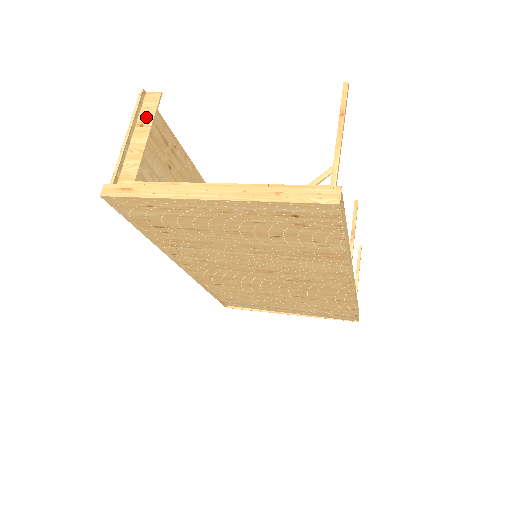
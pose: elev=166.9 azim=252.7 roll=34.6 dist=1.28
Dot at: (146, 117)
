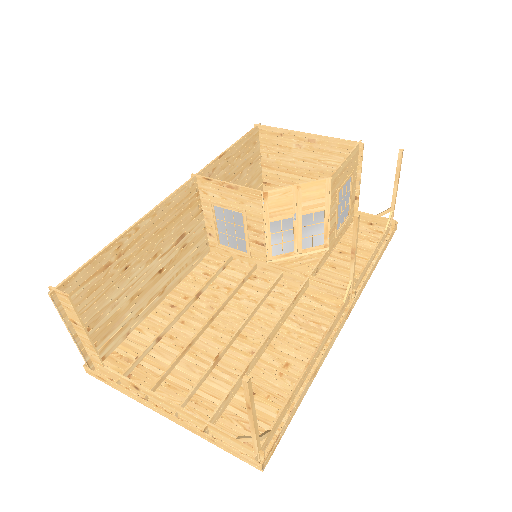
Dot at: (73, 317)
